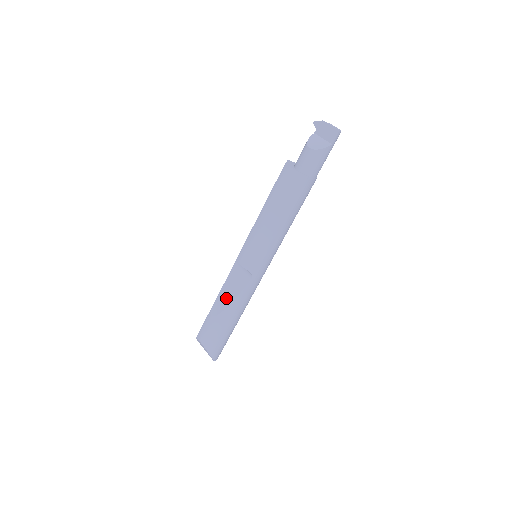
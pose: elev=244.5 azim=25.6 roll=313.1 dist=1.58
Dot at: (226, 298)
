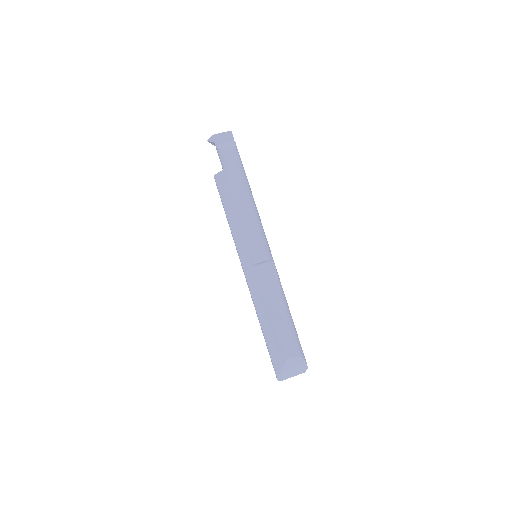
Dot at: (275, 300)
